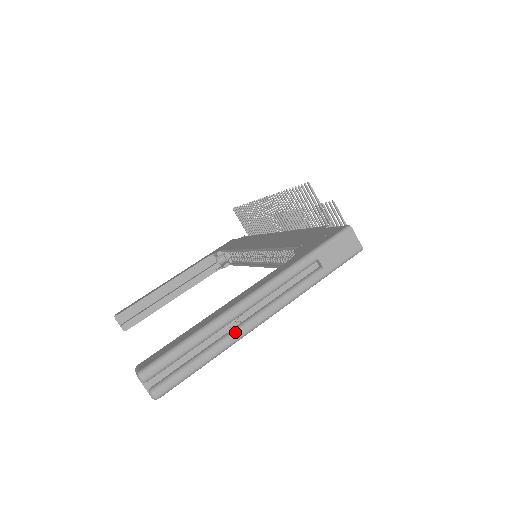
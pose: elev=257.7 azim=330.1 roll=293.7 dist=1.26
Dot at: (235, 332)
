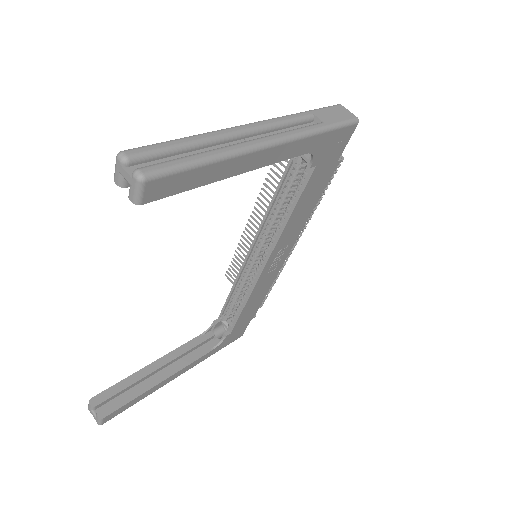
Dot at: (237, 143)
